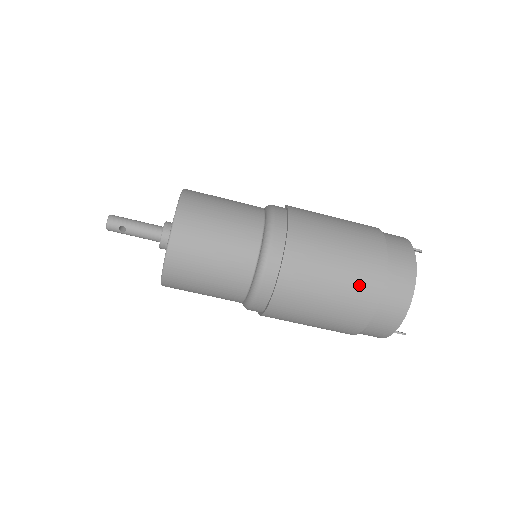
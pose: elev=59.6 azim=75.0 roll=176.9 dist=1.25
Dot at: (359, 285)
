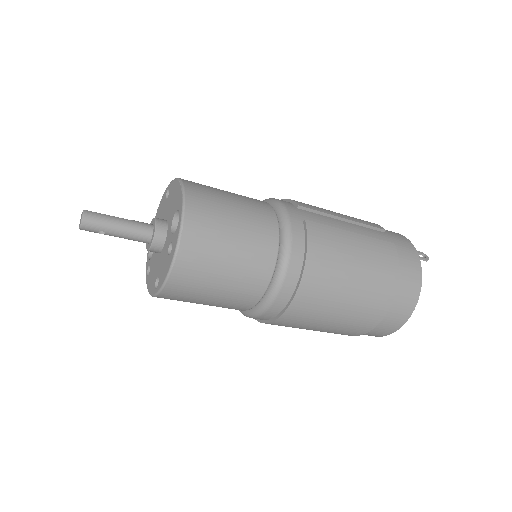
Dot at: (354, 325)
